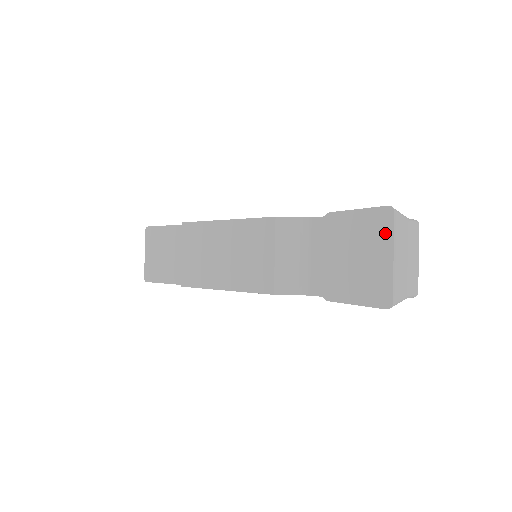
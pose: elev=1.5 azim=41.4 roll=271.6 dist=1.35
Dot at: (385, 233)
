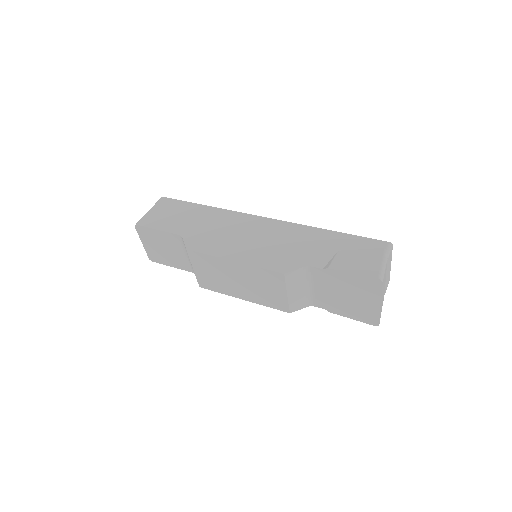
Dot at: (375, 292)
